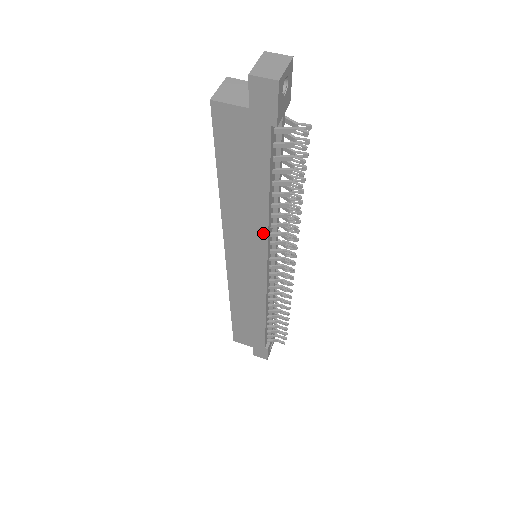
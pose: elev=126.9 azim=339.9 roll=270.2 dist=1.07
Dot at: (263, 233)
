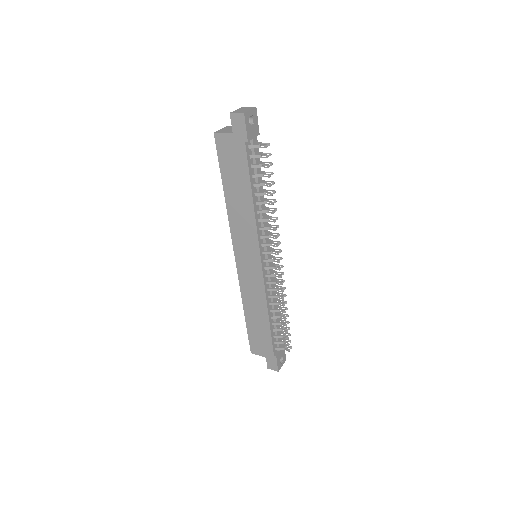
Dot at: (253, 226)
